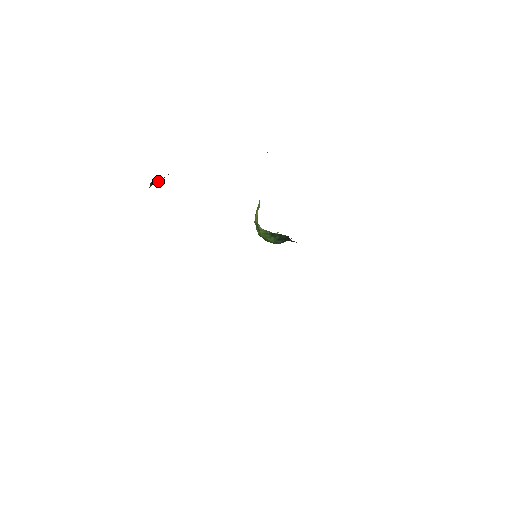
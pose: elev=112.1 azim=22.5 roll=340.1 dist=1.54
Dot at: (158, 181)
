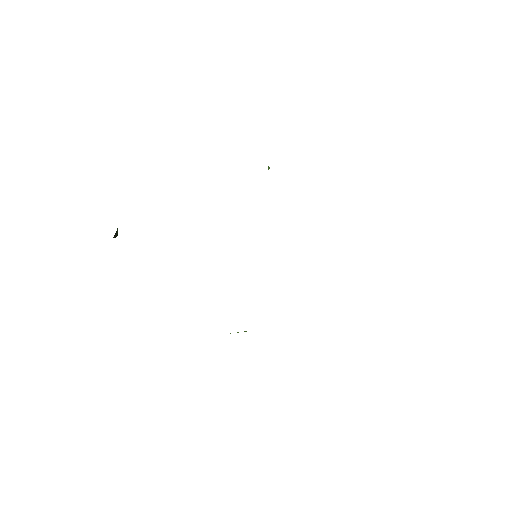
Dot at: occluded
